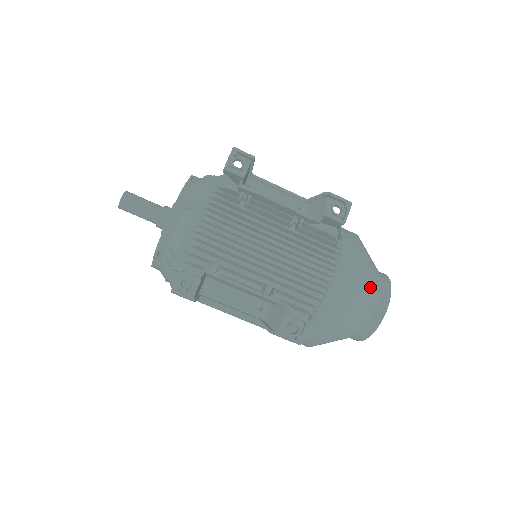
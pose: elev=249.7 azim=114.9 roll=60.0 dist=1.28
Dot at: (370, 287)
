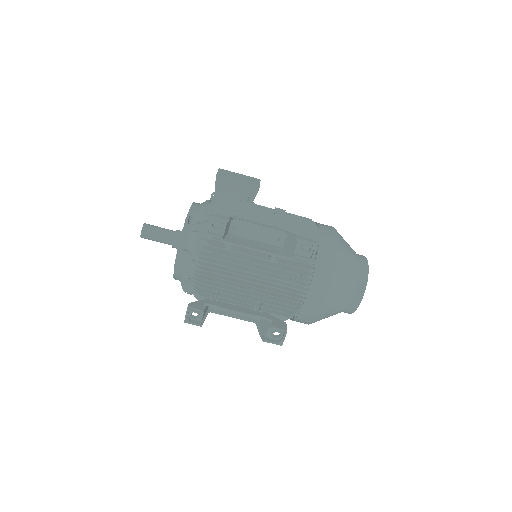
Dot at: (343, 293)
